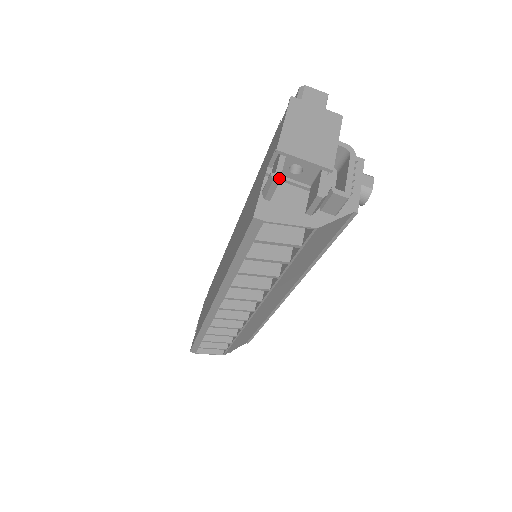
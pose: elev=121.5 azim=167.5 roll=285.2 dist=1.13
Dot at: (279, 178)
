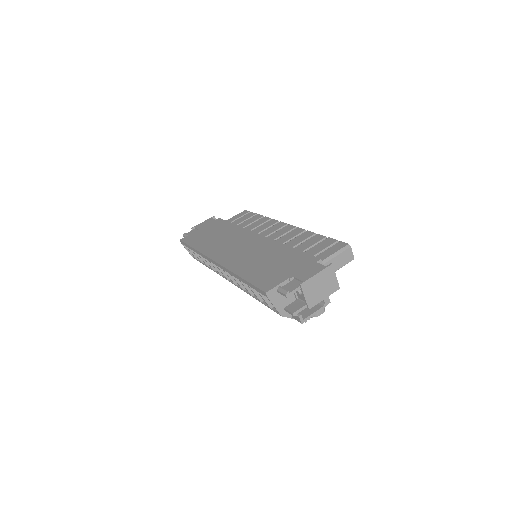
Dot at: occluded
